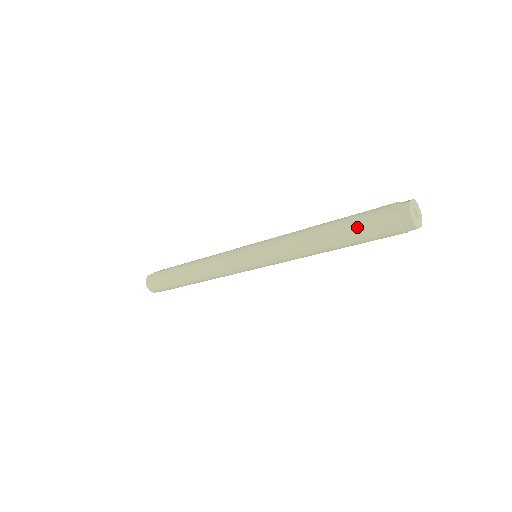
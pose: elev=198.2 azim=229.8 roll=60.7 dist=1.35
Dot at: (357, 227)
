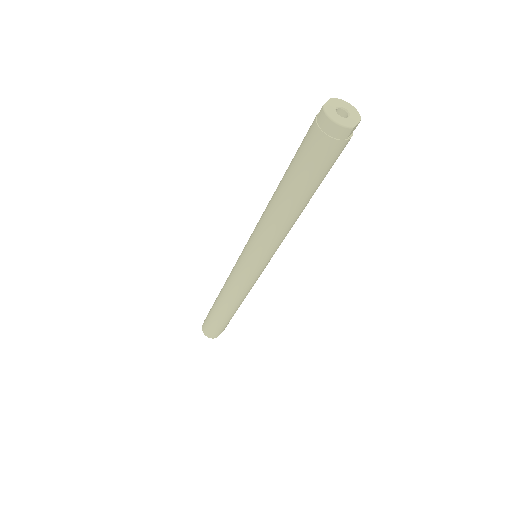
Dot at: (299, 170)
